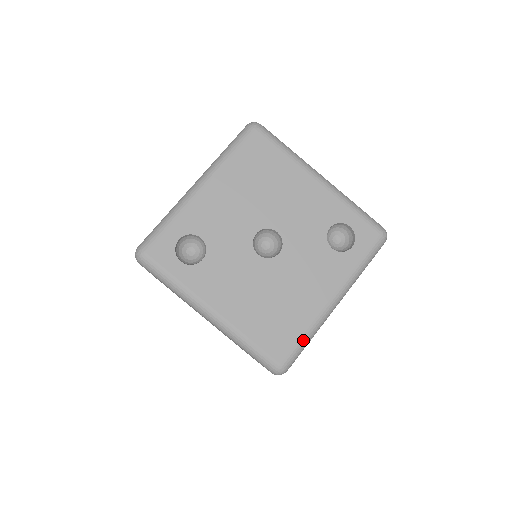
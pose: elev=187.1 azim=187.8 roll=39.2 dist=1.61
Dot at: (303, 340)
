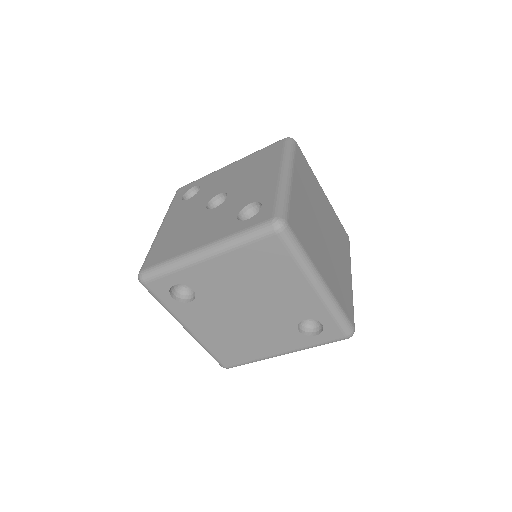
Dot at: (164, 263)
